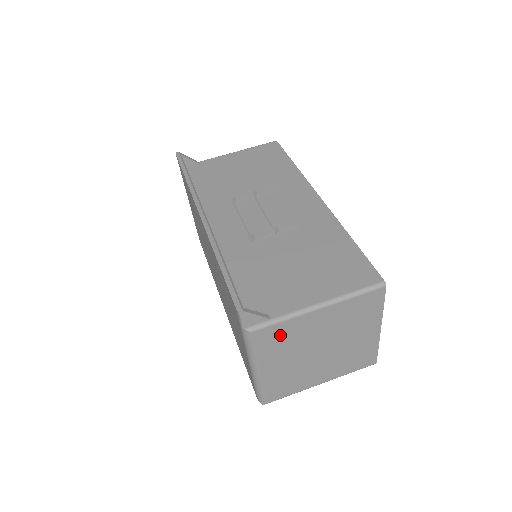
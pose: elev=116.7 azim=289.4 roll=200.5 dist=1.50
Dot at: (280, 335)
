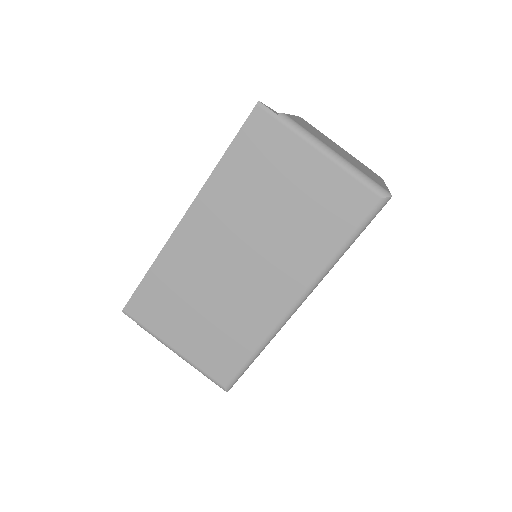
Dot at: (302, 125)
